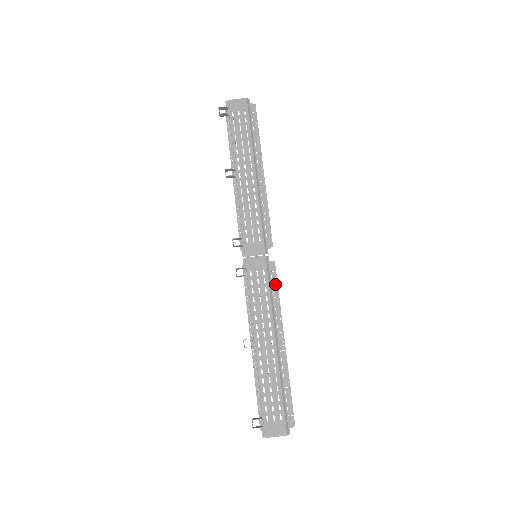
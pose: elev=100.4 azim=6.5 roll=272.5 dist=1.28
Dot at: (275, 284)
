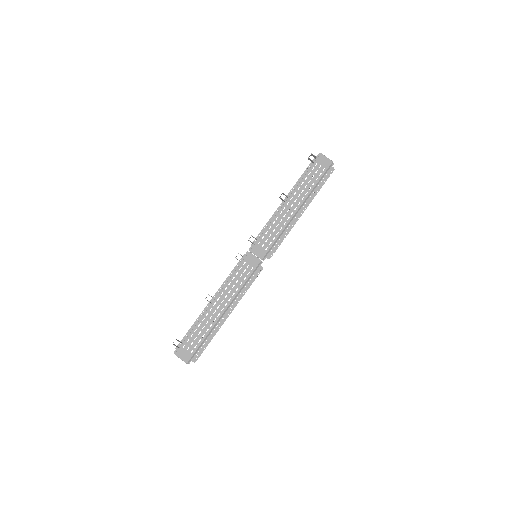
Dot at: (252, 280)
